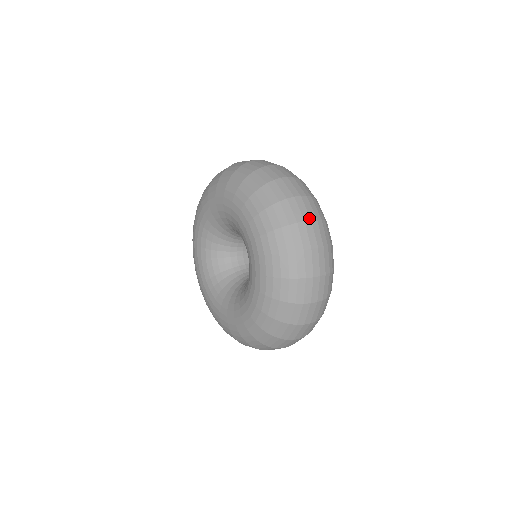
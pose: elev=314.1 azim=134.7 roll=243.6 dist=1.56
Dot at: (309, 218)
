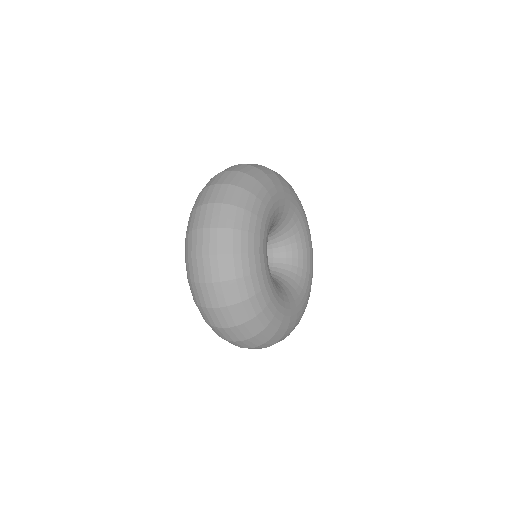
Dot at: (226, 171)
